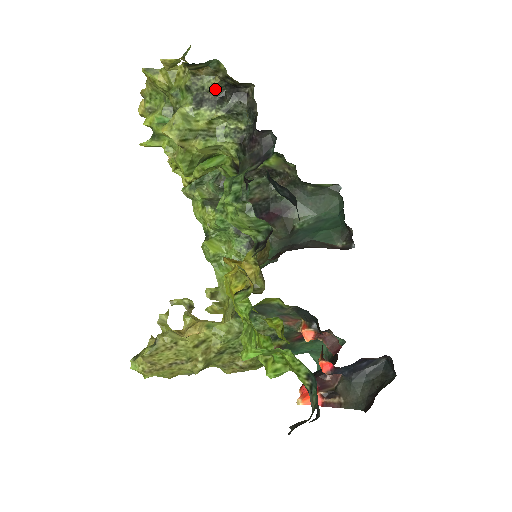
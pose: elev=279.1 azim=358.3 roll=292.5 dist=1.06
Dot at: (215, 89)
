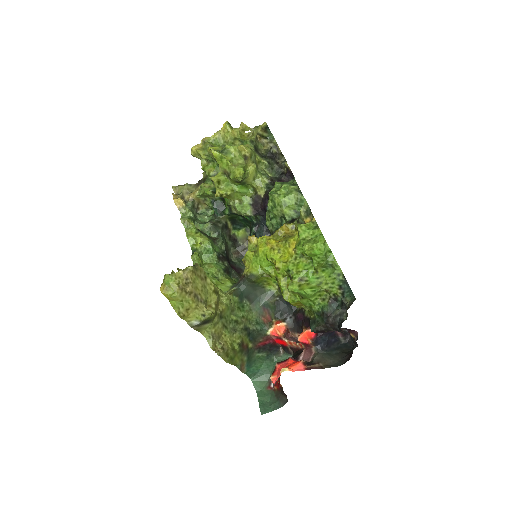
Dot at: (263, 151)
